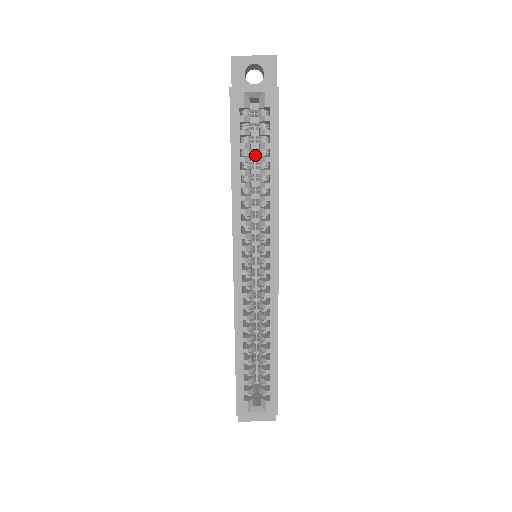
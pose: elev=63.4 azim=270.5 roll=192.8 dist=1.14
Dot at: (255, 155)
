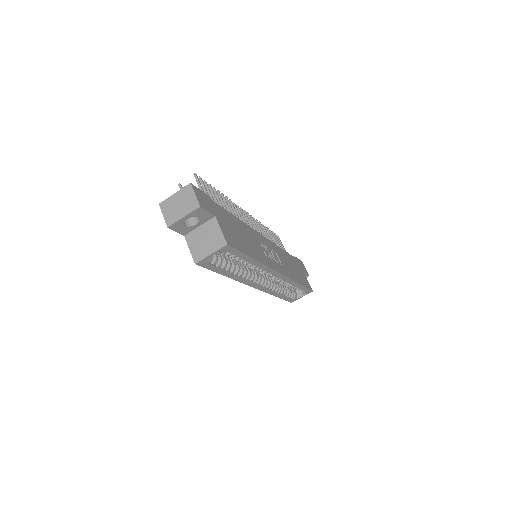
Dot at: occluded
